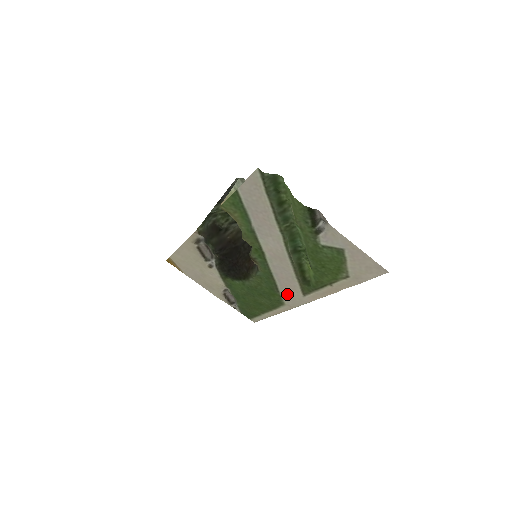
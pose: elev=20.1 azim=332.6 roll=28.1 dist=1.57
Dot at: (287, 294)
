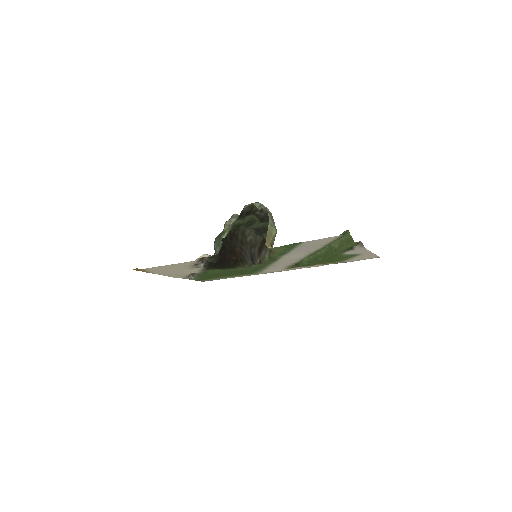
Dot at: (269, 270)
